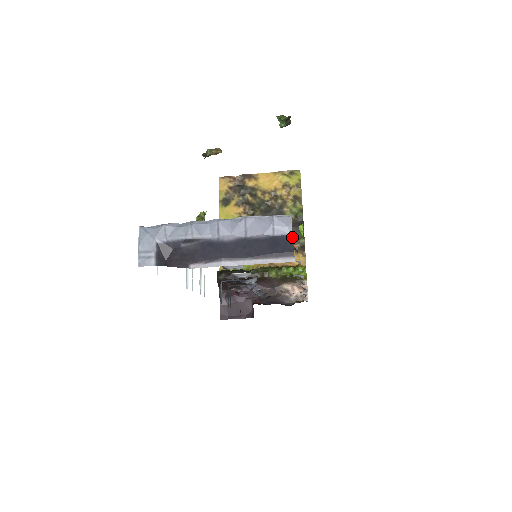
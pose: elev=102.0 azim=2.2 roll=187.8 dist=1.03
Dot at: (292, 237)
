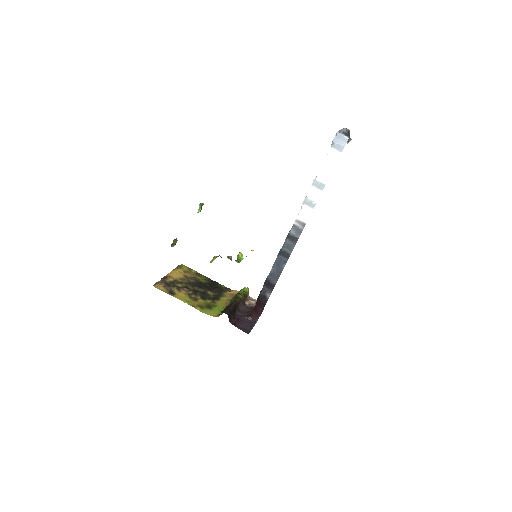
Dot at: (349, 132)
